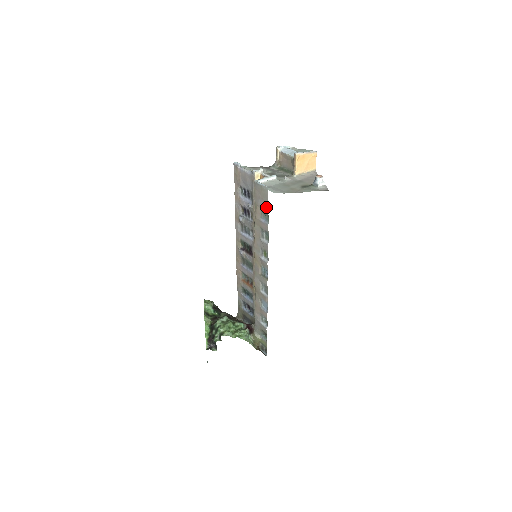
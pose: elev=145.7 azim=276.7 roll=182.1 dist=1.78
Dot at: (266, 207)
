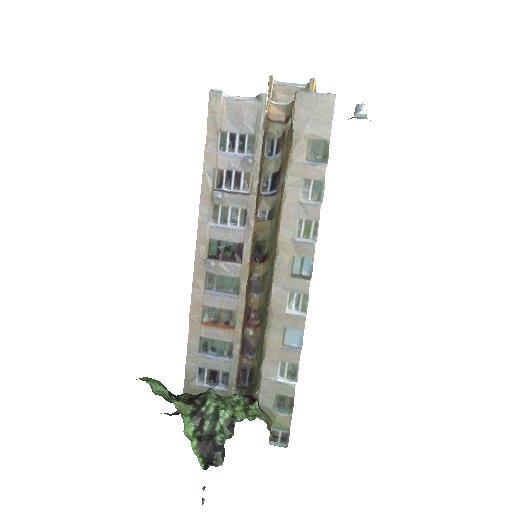
Dot at: (326, 132)
